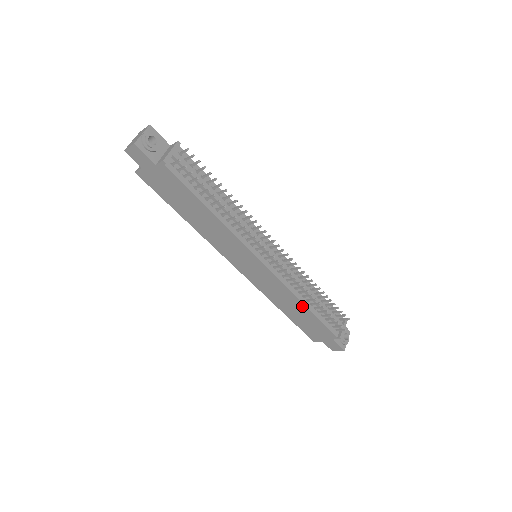
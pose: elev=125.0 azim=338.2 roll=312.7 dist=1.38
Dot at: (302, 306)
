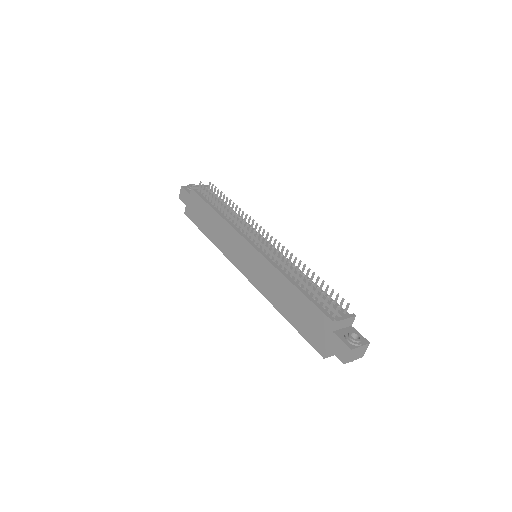
Dot at: (290, 286)
